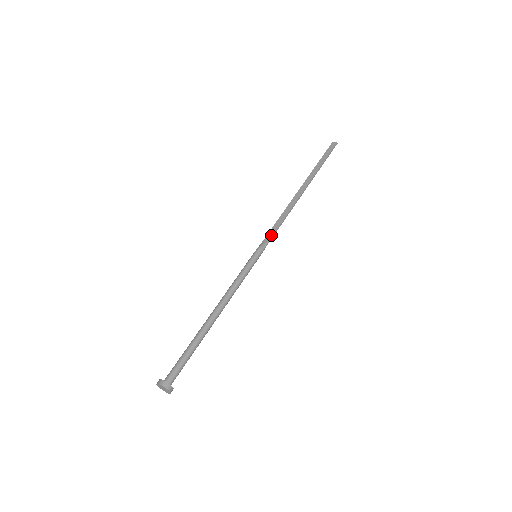
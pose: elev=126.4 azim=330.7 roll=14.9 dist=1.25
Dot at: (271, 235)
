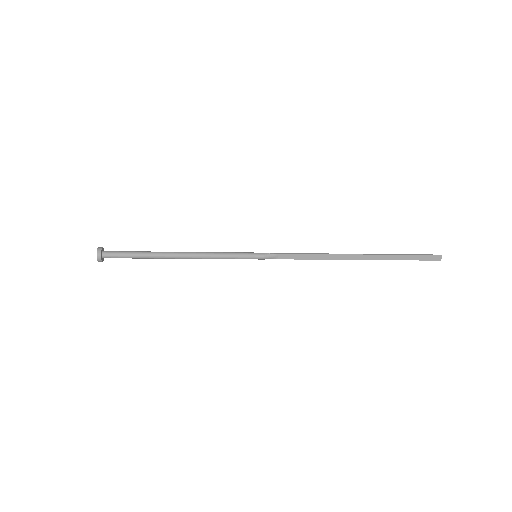
Dot at: (285, 255)
